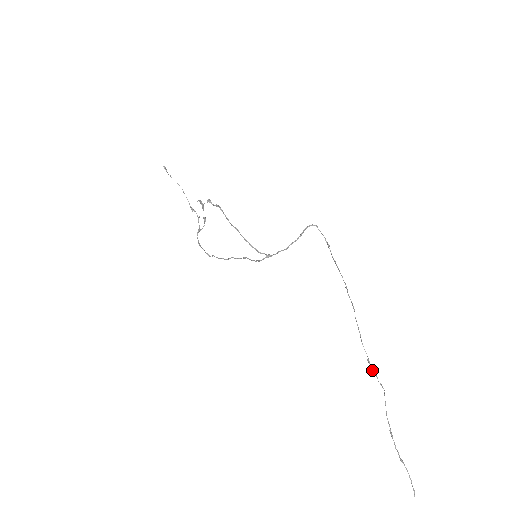
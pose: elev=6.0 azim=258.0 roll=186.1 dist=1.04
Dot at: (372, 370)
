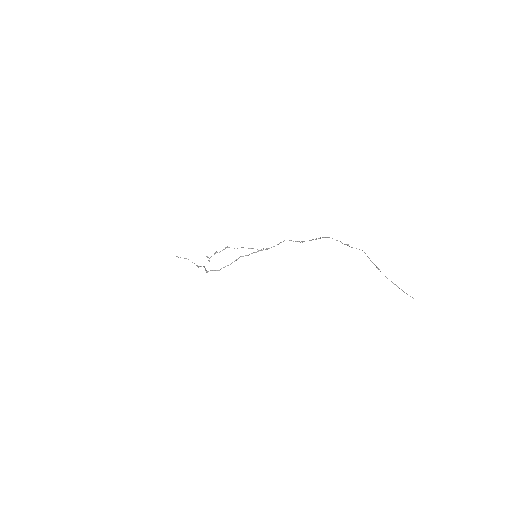
Dot at: (352, 247)
